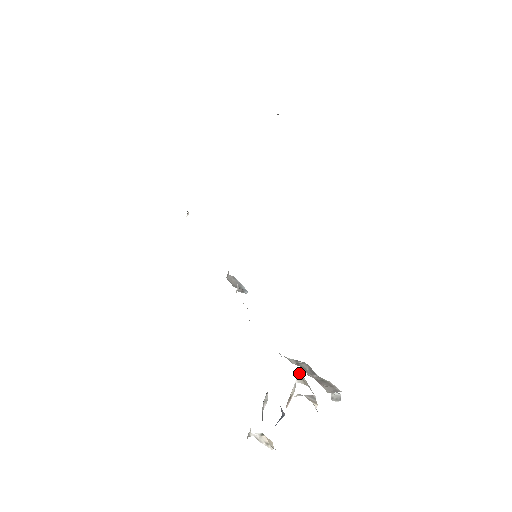
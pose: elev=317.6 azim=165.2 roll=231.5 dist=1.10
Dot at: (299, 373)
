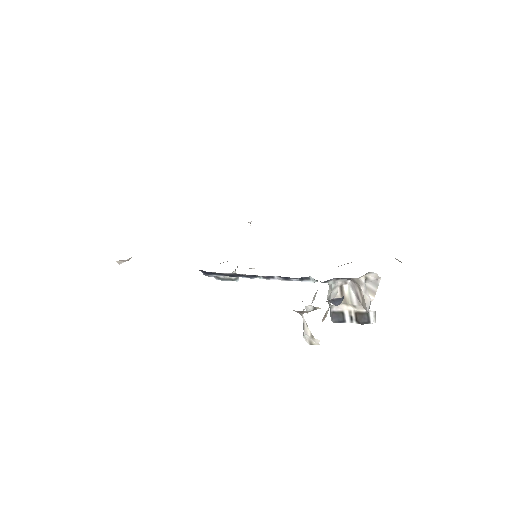
Dot at: (343, 289)
